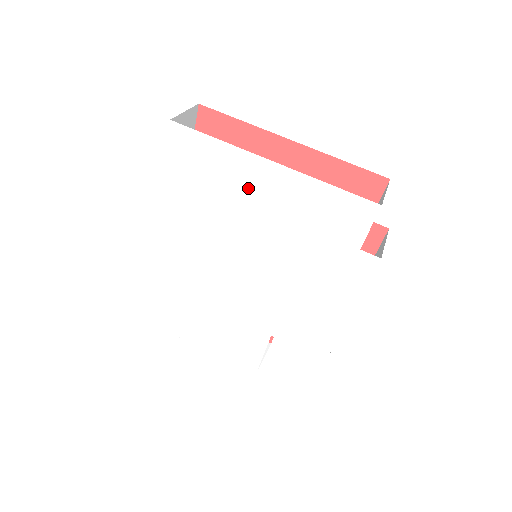
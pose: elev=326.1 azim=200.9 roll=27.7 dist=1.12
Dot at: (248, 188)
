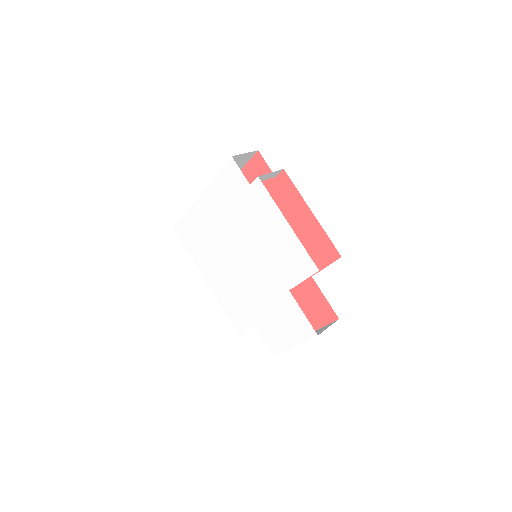
Dot at: (206, 218)
